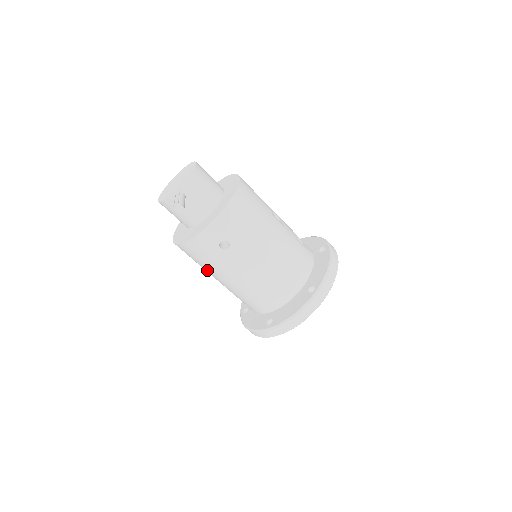
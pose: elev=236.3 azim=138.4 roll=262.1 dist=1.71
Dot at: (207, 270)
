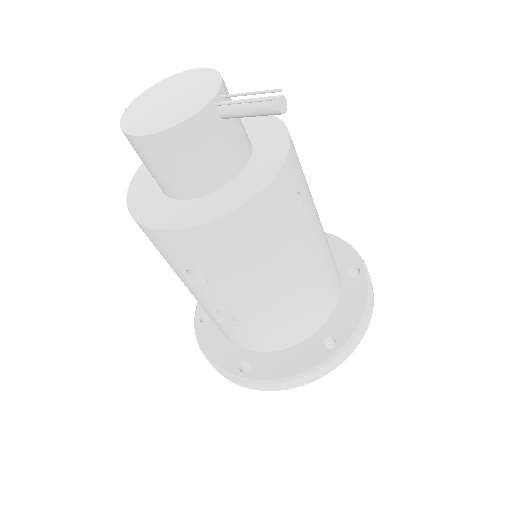
Dot at: (246, 275)
